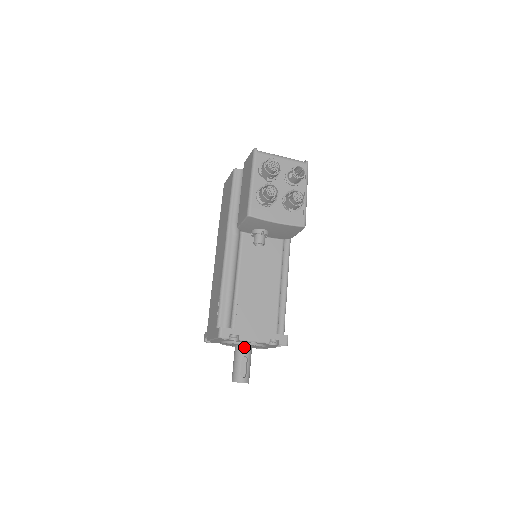
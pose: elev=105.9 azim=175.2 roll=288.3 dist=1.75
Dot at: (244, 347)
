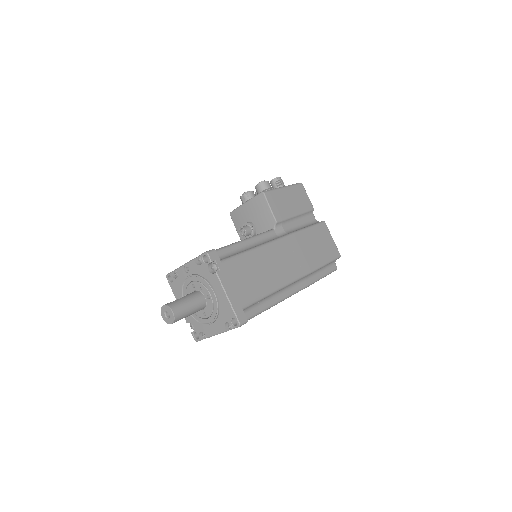
Dot at: occluded
